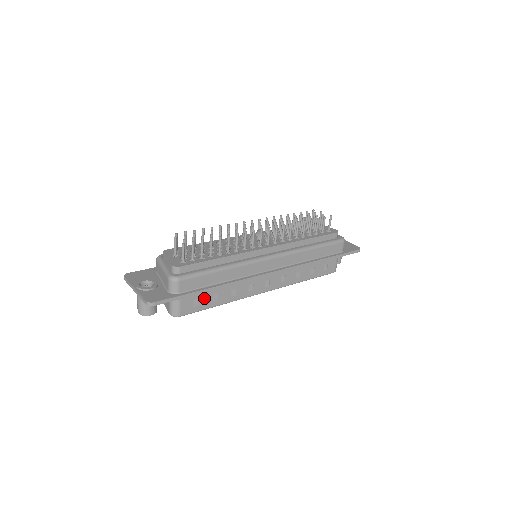
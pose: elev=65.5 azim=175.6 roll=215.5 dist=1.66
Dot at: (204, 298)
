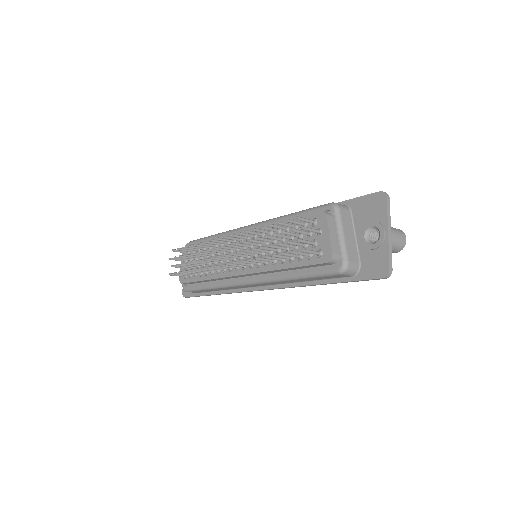
Dot at: occluded
